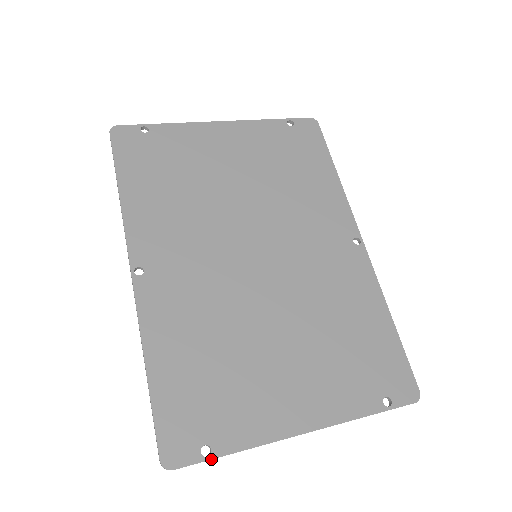
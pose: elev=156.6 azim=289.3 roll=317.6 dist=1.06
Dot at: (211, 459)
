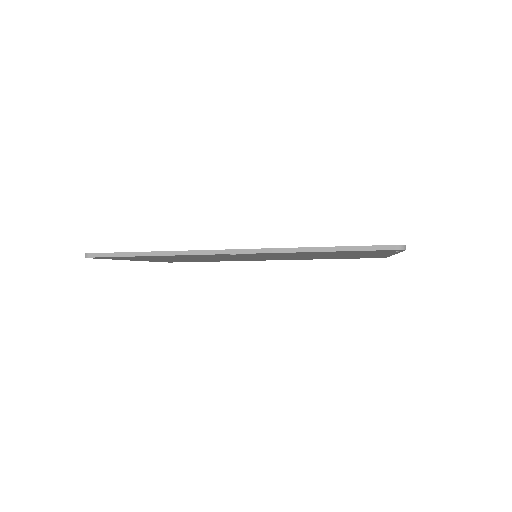
Dot at: occluded
